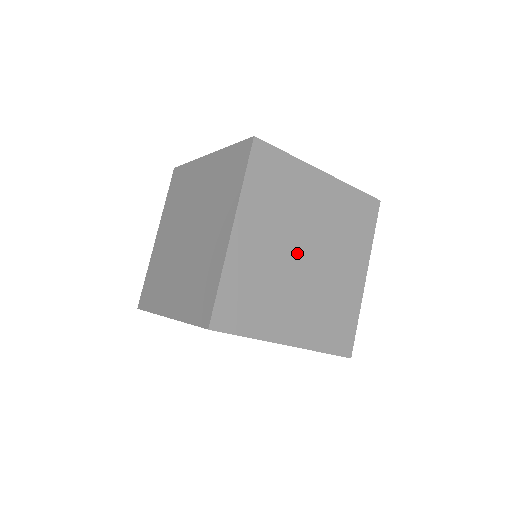
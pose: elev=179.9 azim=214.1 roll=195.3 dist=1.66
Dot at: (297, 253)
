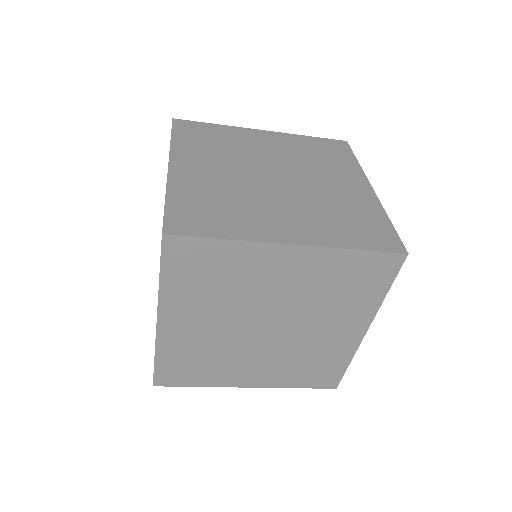
Dot at: (261, 176)
